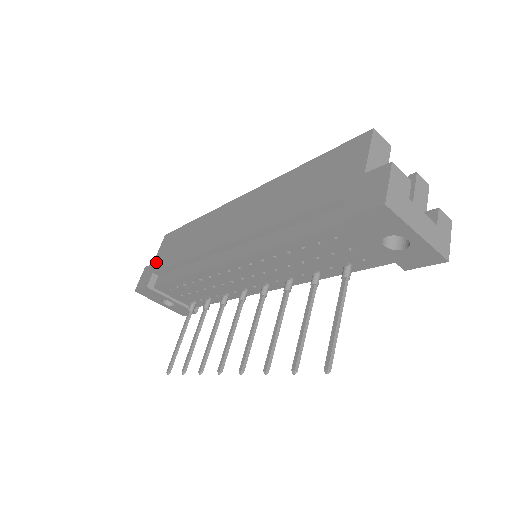
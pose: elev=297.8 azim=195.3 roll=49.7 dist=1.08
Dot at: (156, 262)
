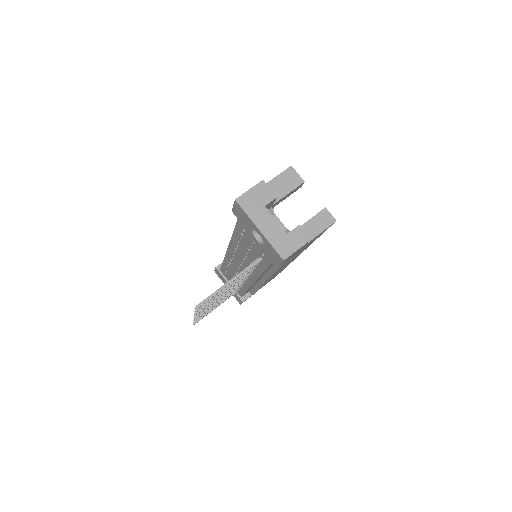
Dot at: occluded
